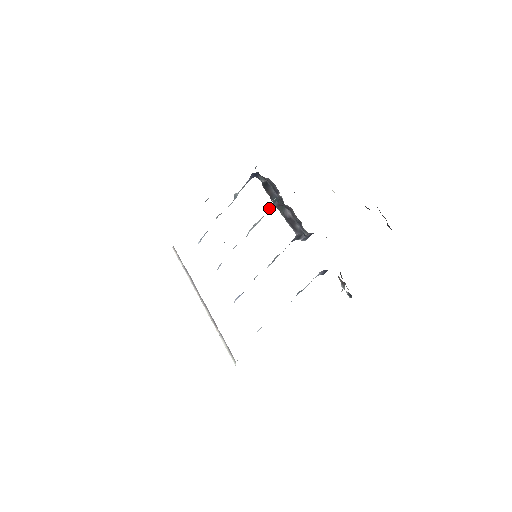
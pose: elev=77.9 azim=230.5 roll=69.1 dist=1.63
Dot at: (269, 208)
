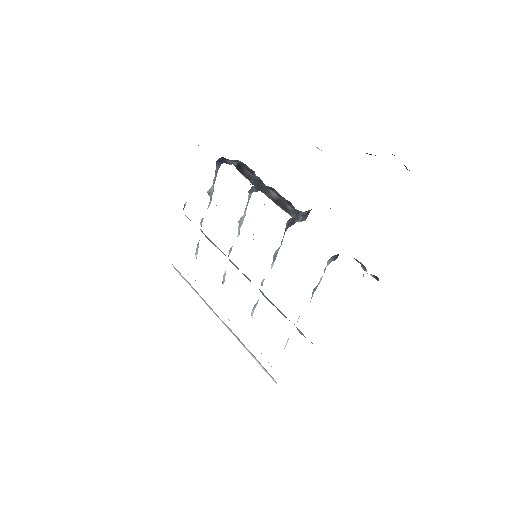
Dot at: (248, 196)
